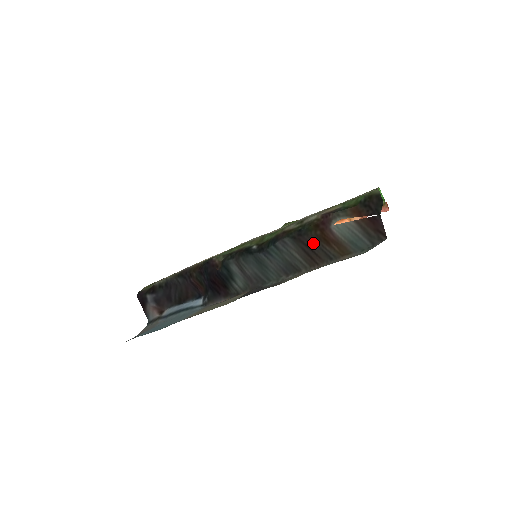
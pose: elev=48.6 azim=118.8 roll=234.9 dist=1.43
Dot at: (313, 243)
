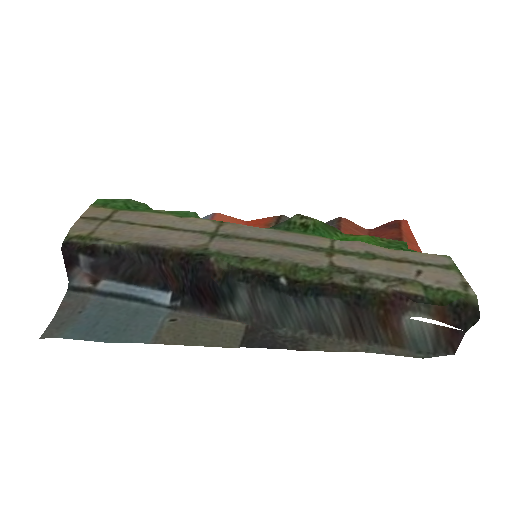
Dot at: (368, 320)
